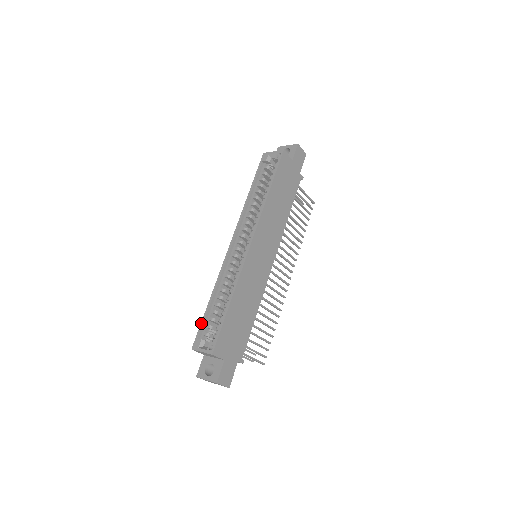
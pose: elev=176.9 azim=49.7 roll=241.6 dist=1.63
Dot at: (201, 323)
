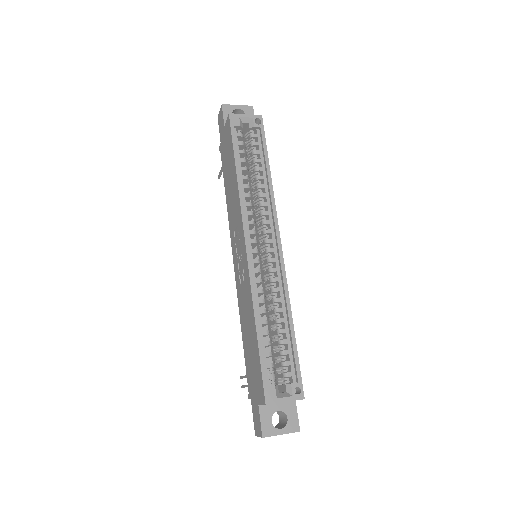
Dot at: (262, 364)
